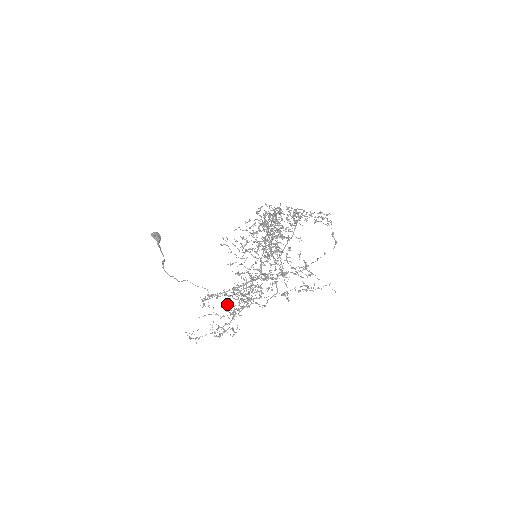
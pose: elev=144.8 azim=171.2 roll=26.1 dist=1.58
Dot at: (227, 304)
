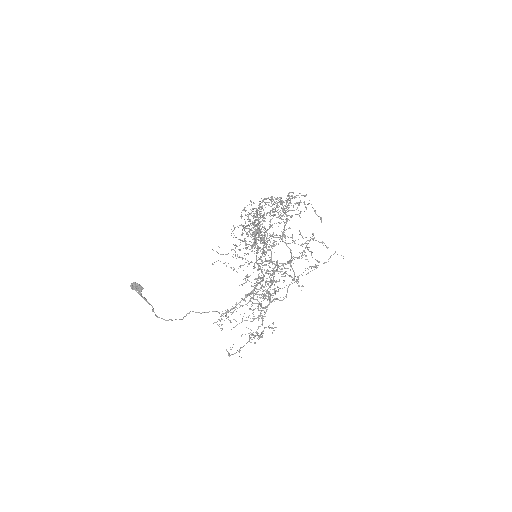
Dot at: (250, 309)
